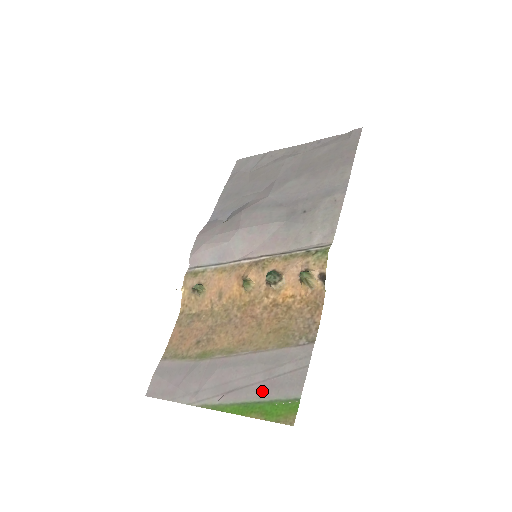
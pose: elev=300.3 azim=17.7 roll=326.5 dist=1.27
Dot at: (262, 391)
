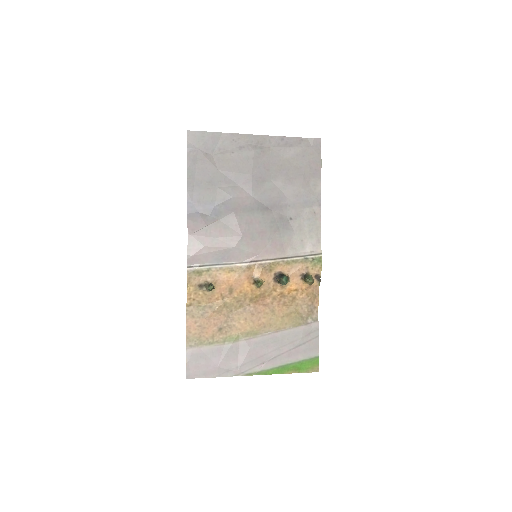
Dot at: (291, 357)
